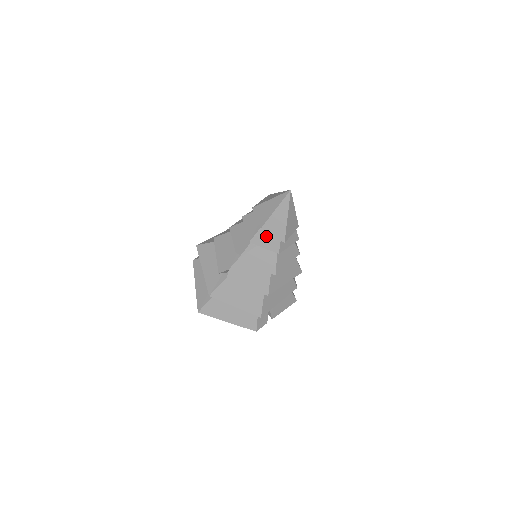
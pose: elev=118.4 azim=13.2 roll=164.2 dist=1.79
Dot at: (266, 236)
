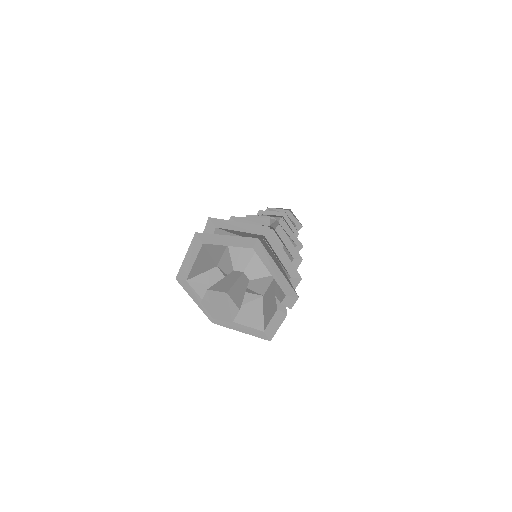
Dot at: occluded
